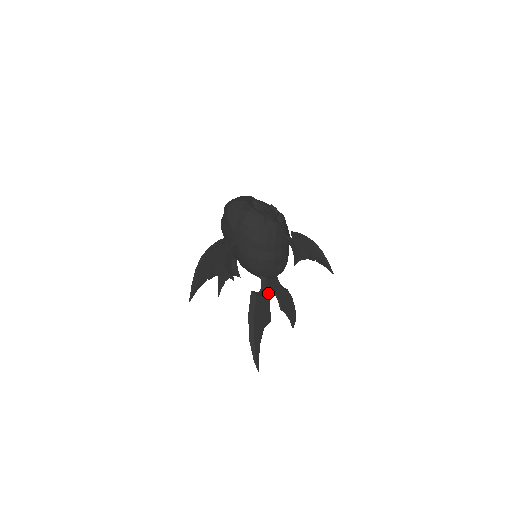
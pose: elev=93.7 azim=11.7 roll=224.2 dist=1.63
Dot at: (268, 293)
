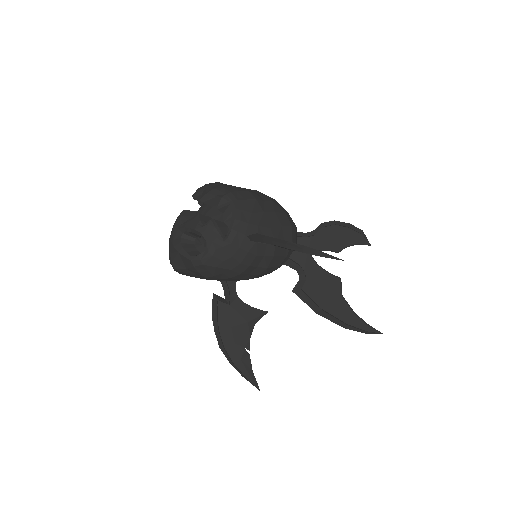
Dot at: (308, 264)
